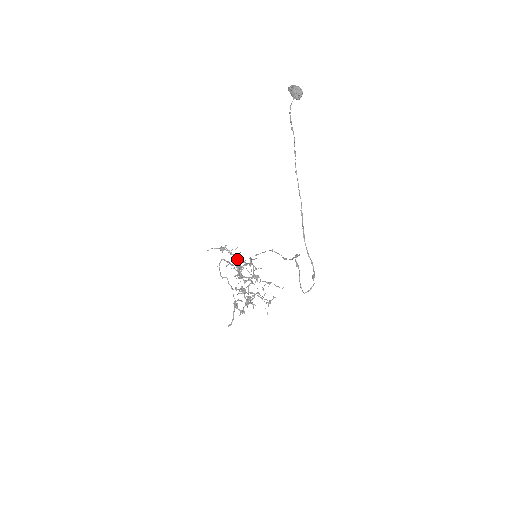
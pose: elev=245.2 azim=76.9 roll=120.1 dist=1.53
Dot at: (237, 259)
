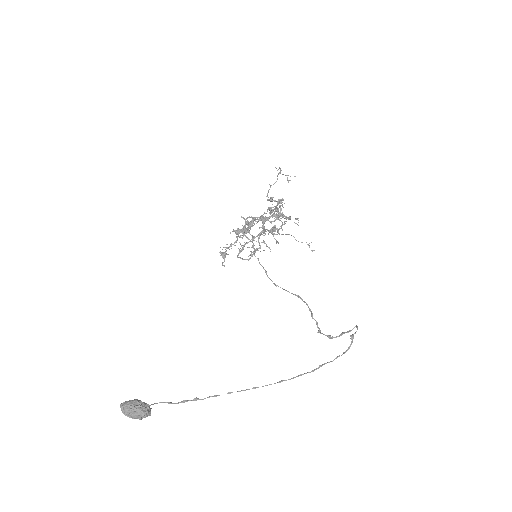
Dot at: (237, 238)
